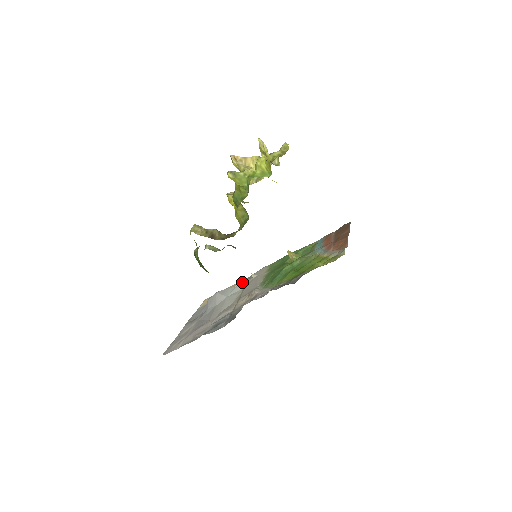
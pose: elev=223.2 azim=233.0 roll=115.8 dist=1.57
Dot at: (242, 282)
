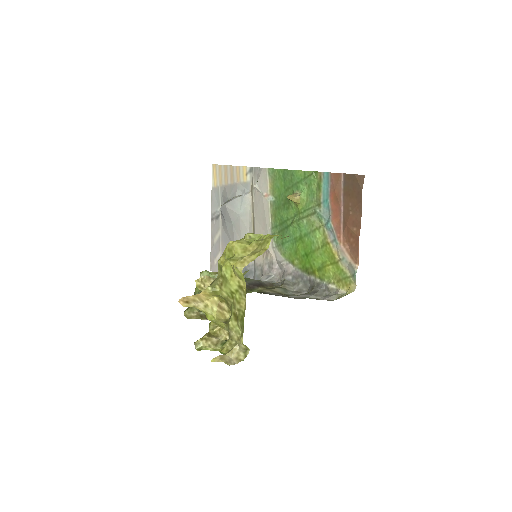
Dot at: (246, 176)
